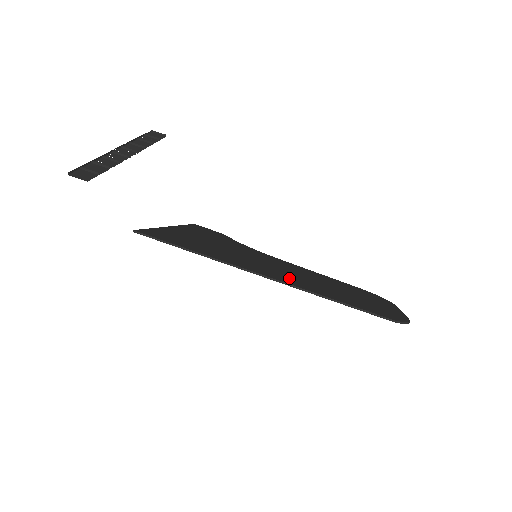
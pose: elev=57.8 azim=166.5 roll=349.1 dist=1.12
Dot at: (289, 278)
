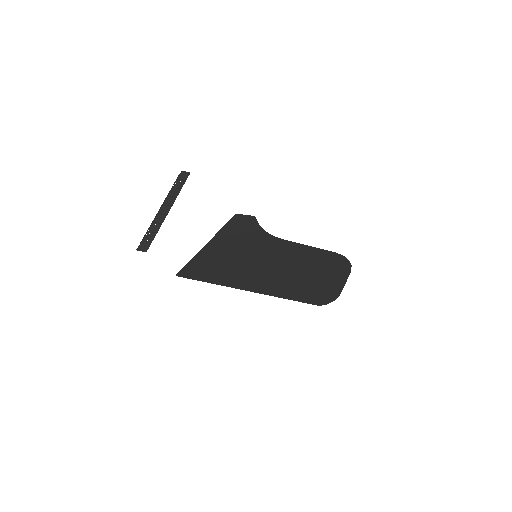
Dot at: (265, 280)
